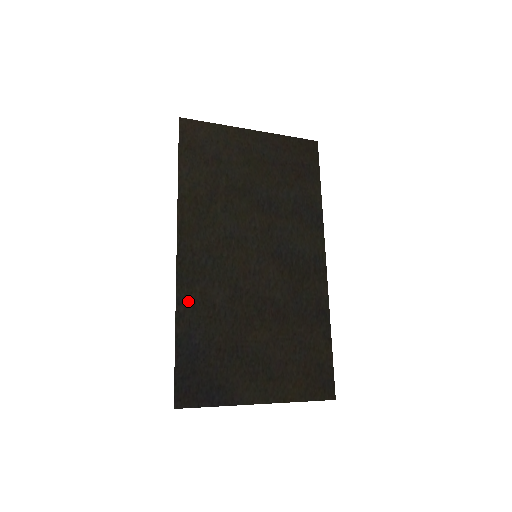
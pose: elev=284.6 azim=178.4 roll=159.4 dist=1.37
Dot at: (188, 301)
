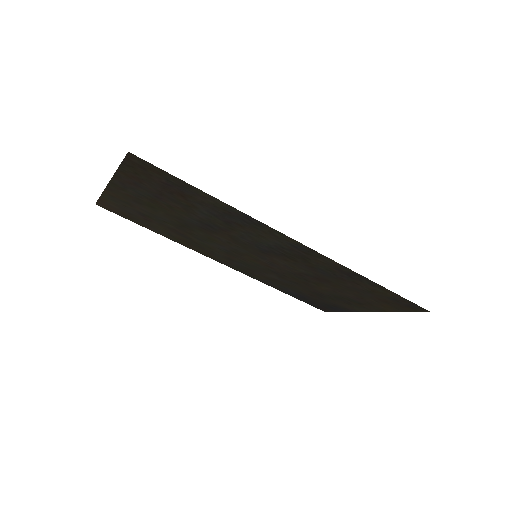
Dot at: (264, 280)
